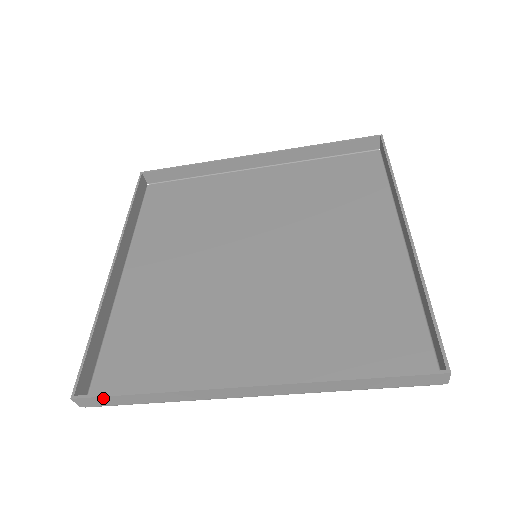
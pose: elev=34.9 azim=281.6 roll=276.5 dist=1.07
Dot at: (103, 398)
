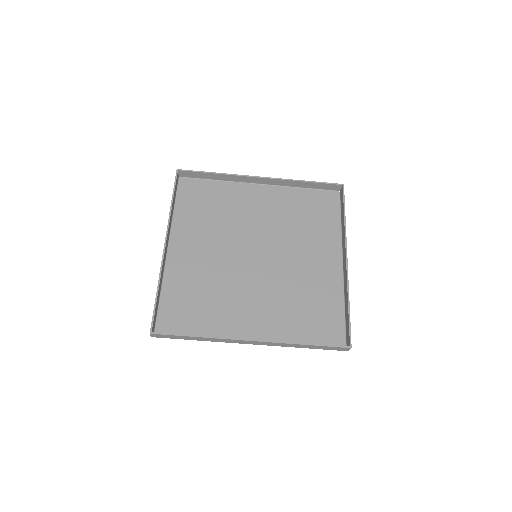
Dot at: (169, 335)
